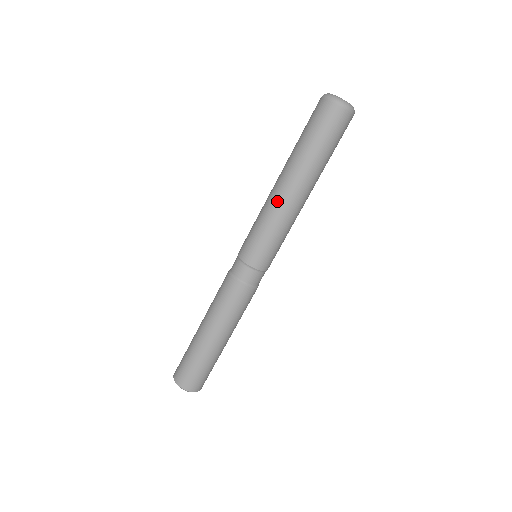
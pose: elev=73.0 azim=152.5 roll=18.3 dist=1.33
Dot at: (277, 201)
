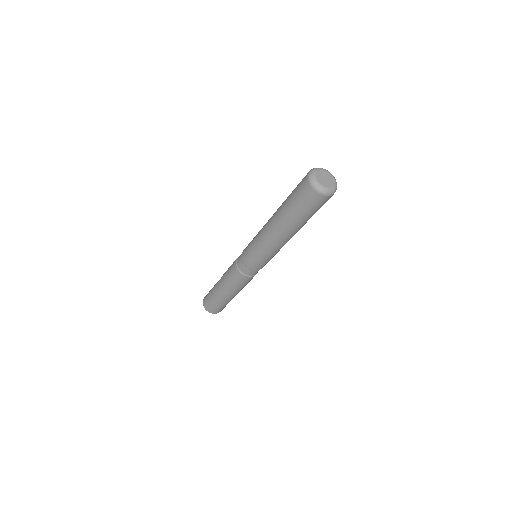
Dot at: (272, 242)
